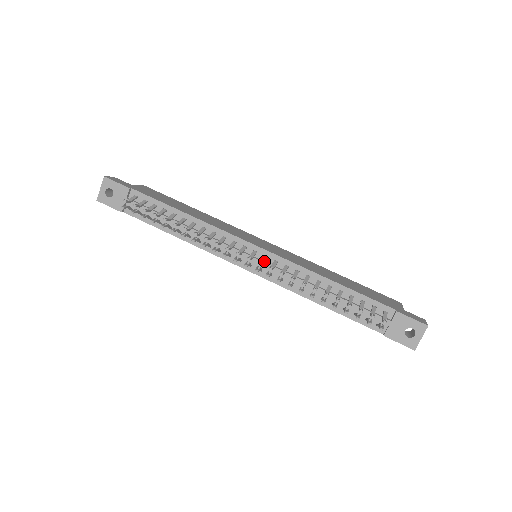
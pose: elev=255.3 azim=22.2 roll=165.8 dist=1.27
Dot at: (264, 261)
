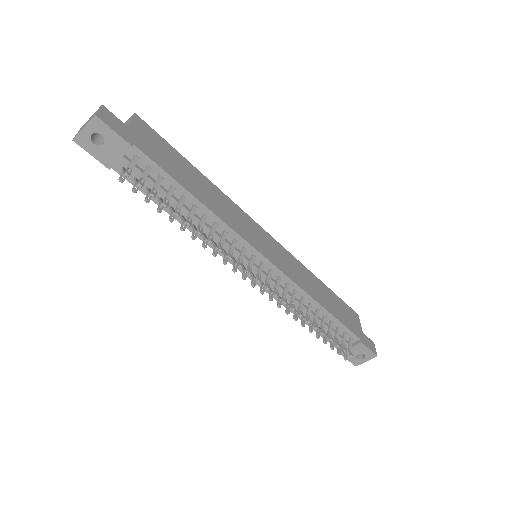
Dot at: (270, 279)
